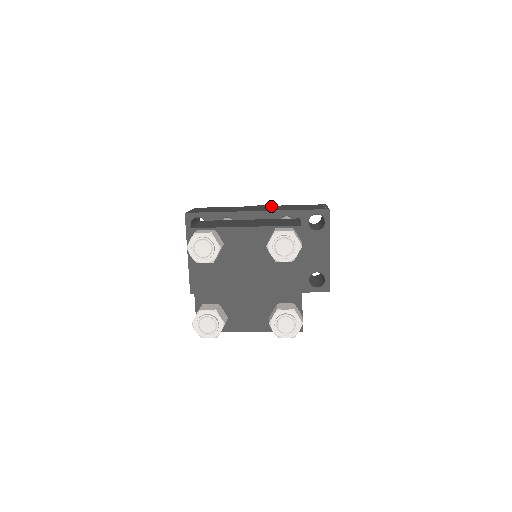
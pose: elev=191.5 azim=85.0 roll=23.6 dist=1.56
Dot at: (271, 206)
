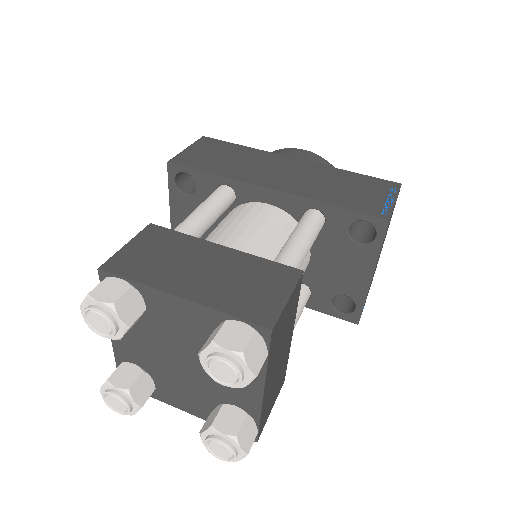
Dot at: (310, 166)
